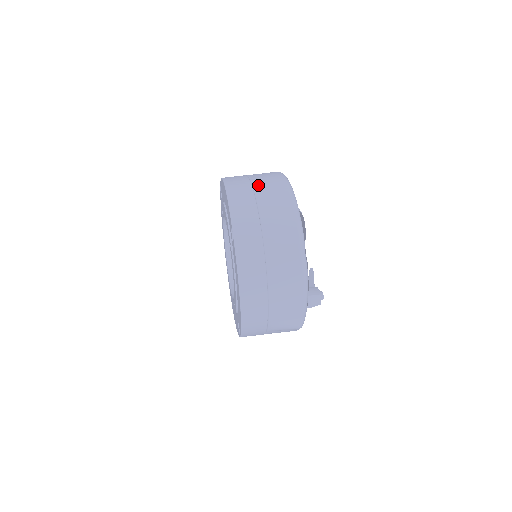
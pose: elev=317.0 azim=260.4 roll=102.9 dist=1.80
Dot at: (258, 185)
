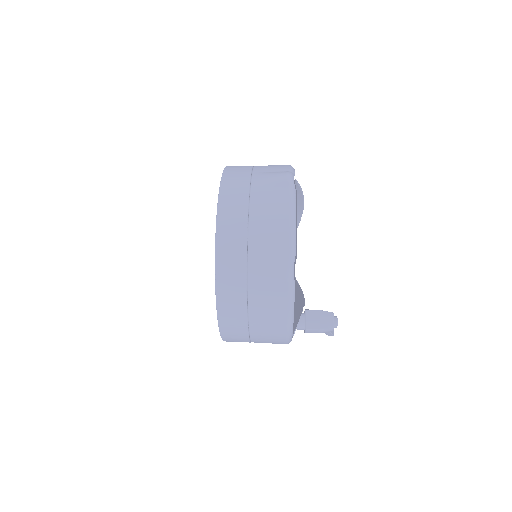
Dot at: occluded
